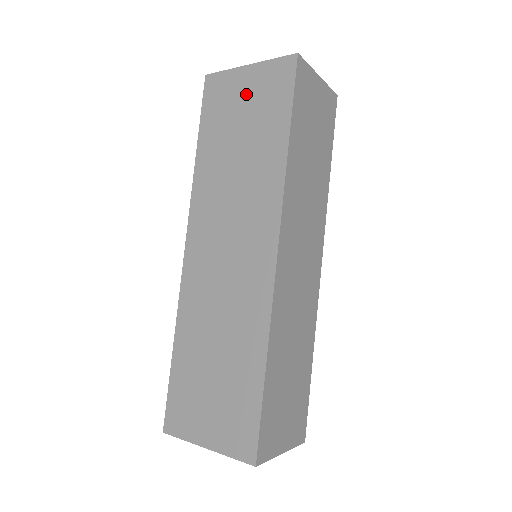
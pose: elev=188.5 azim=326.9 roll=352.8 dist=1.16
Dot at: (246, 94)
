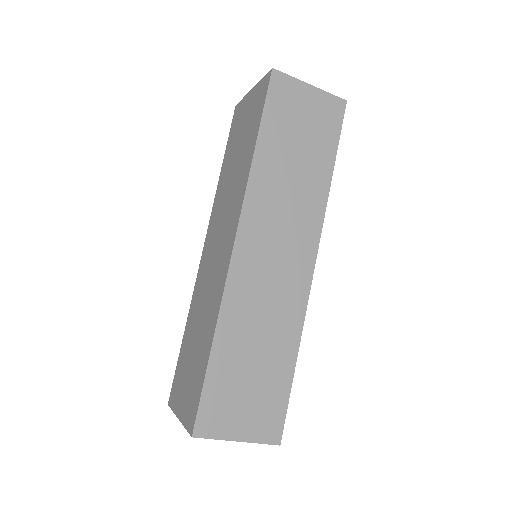
Dot at: (247, 113)
